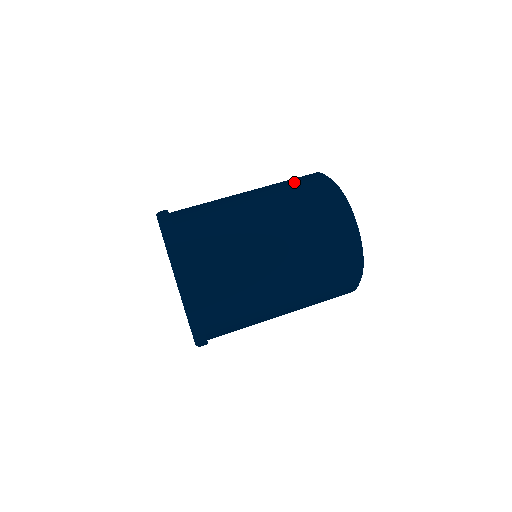
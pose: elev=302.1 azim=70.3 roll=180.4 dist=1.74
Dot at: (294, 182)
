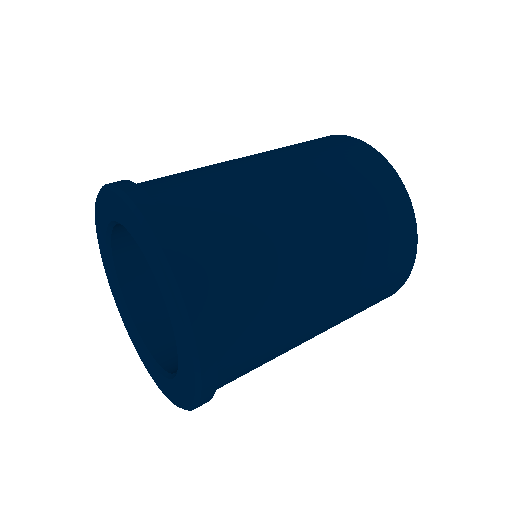
Dot at: occluded
